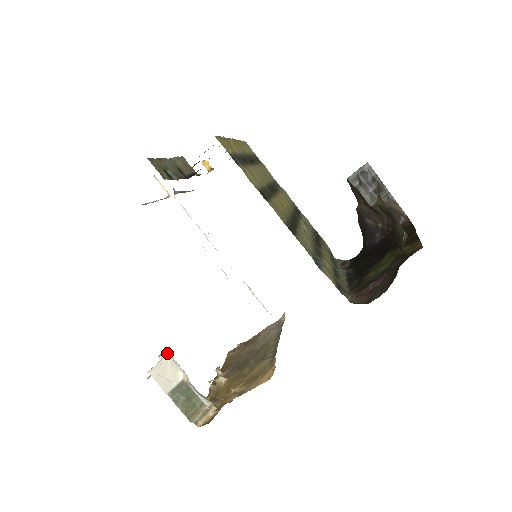
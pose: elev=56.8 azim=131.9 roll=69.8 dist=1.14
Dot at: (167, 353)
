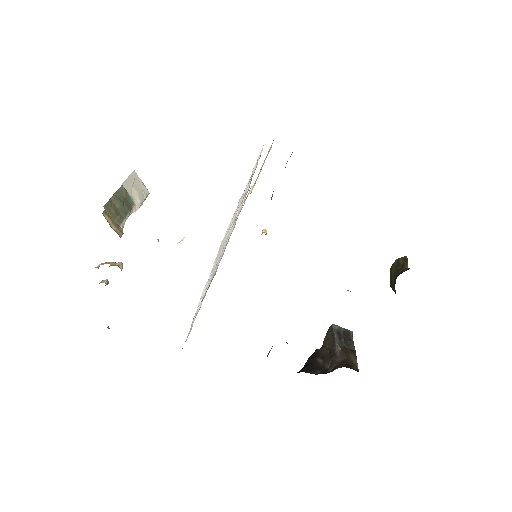
Dot at: (148, 193)
